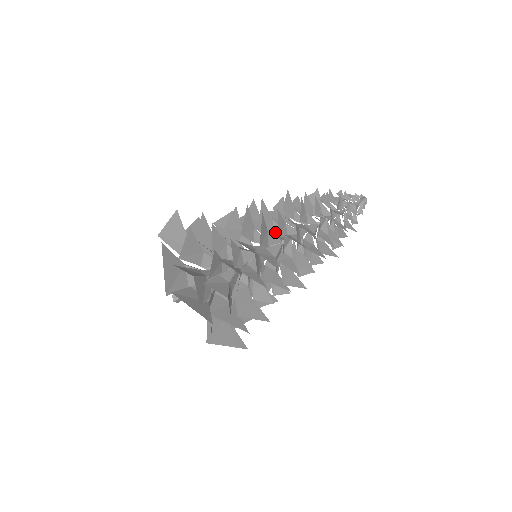
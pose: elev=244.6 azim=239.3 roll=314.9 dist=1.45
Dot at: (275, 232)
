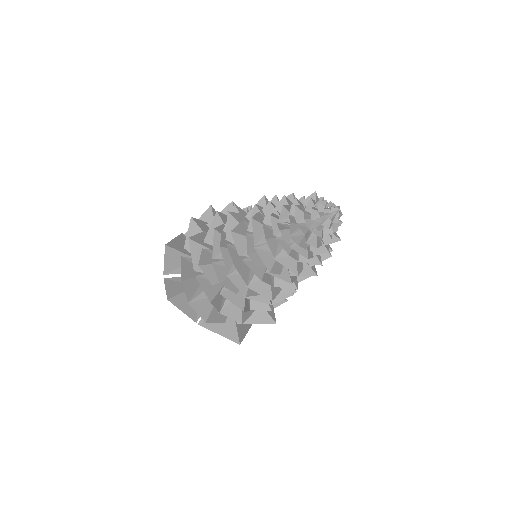
Dot at: occluded
